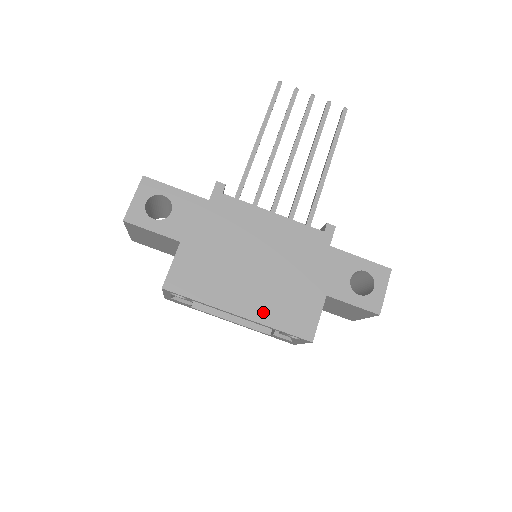
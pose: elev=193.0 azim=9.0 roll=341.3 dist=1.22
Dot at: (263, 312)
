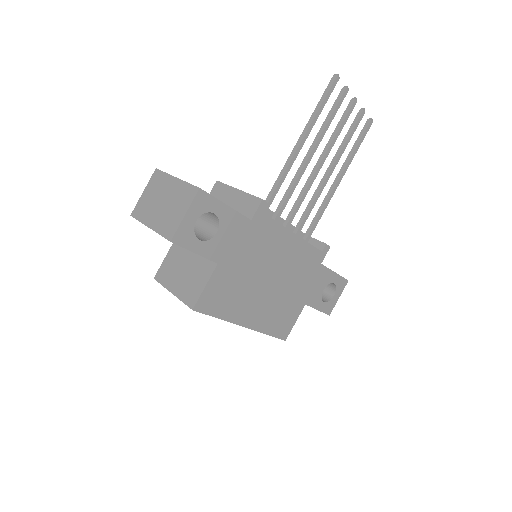
Dot at: (262, 322)
